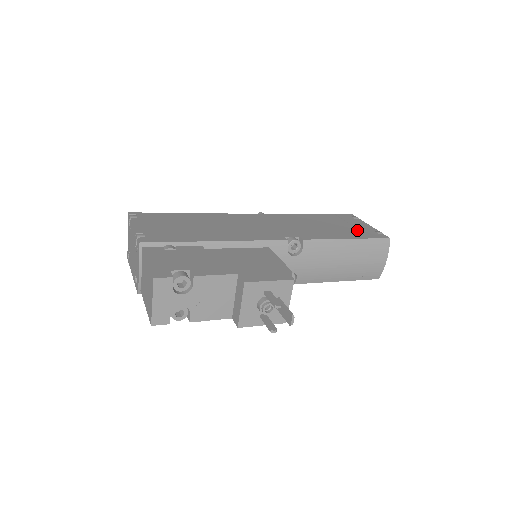
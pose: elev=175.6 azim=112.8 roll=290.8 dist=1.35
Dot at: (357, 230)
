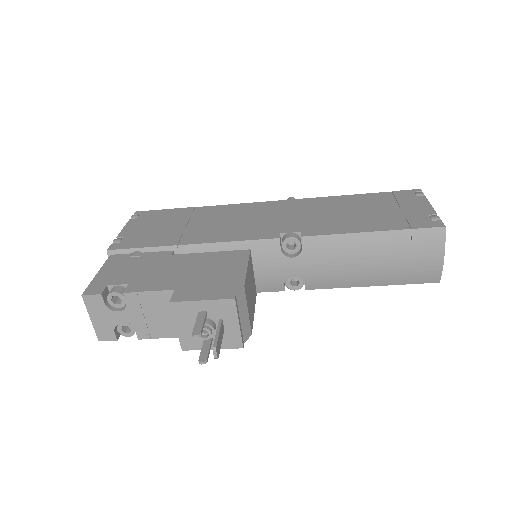
Dot at: (401, 216)
